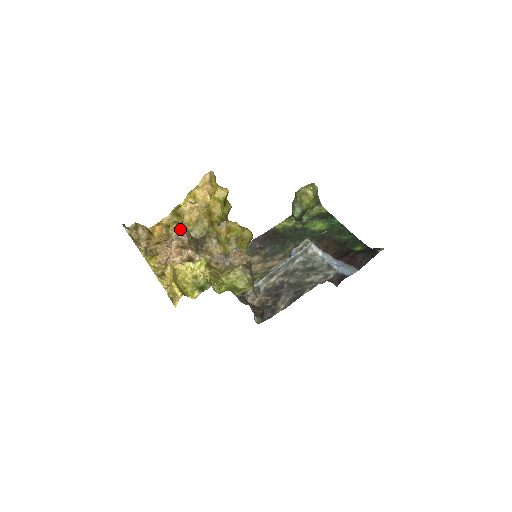
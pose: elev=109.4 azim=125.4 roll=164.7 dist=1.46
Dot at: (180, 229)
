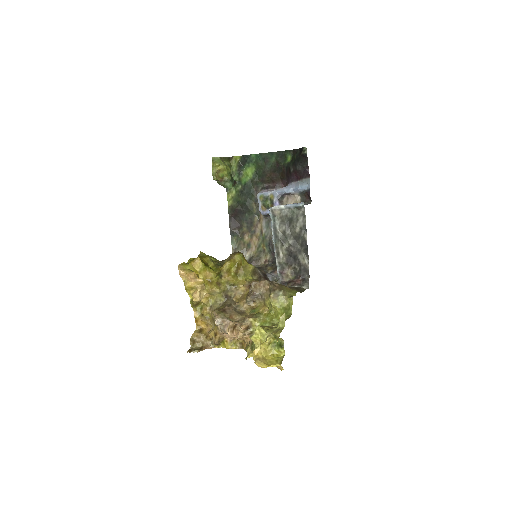
Dot at: (218, 320)
